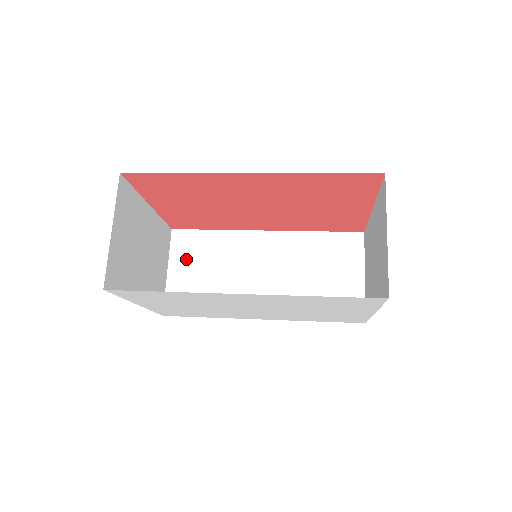
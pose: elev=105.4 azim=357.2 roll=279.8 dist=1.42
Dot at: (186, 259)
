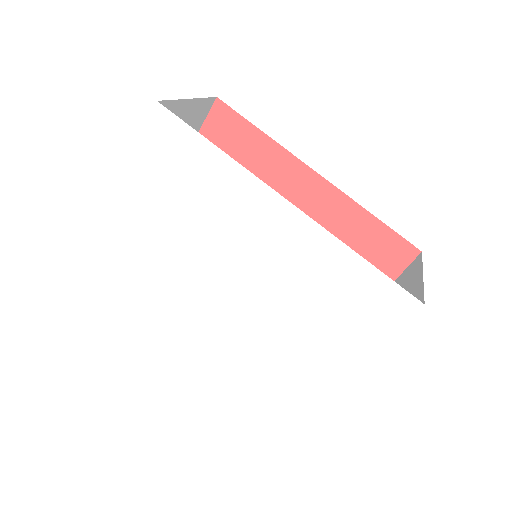
Dot at: occluded
